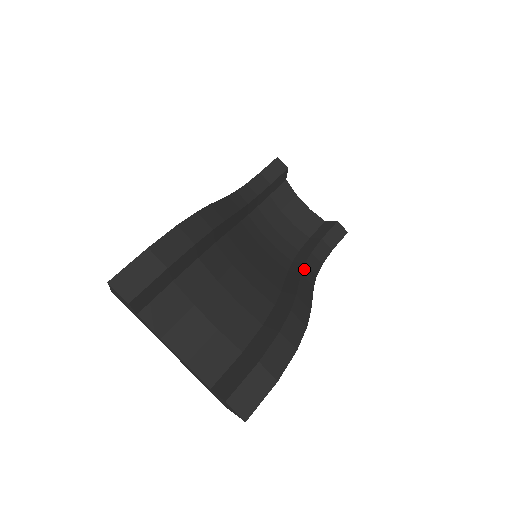
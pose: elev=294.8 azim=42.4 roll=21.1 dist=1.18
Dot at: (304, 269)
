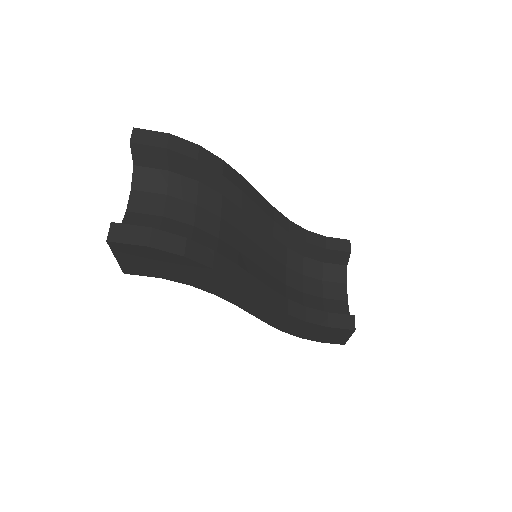
Dot at: (280, 295)
